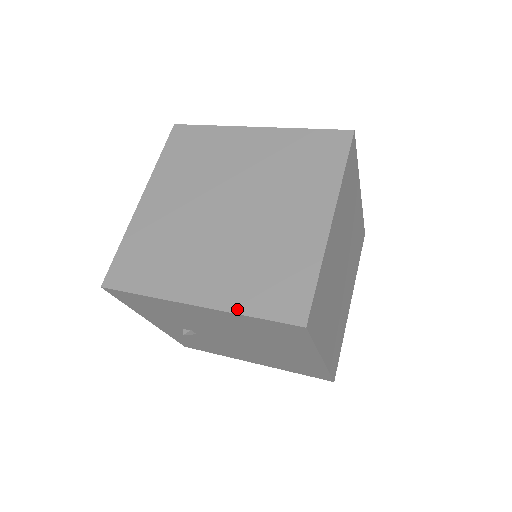
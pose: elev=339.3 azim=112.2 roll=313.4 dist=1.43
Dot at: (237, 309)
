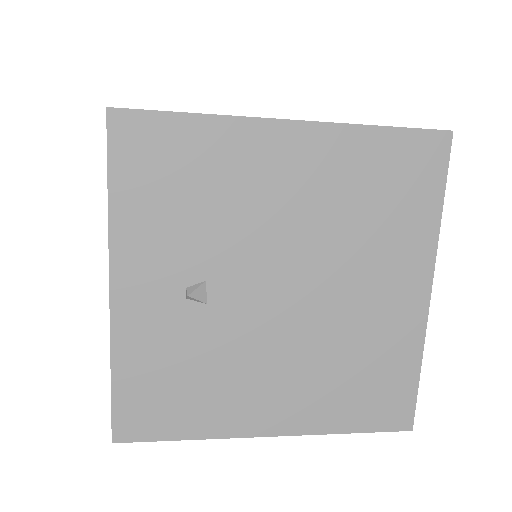
Dot at: (355, 124)
